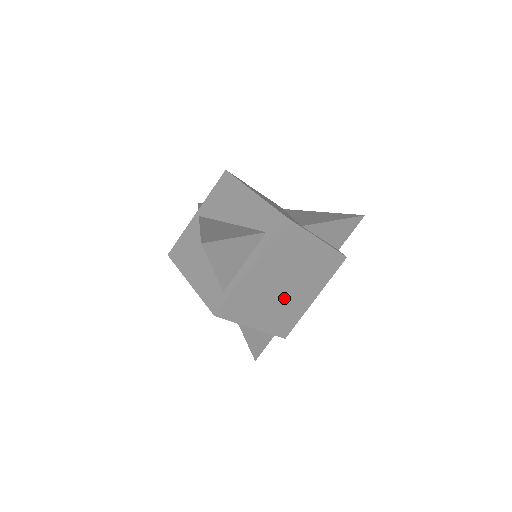
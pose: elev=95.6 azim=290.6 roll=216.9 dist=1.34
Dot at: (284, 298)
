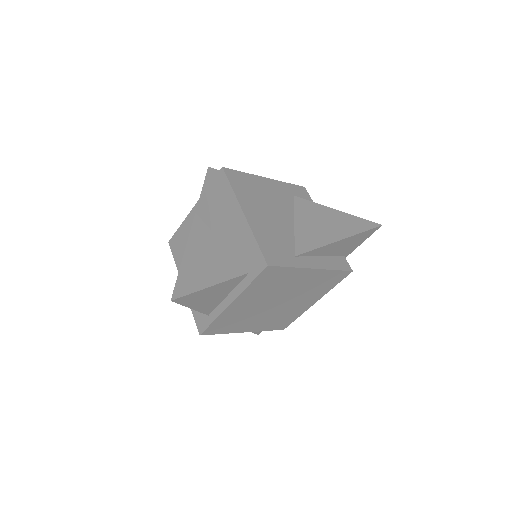
Dot at: (277, 310)
